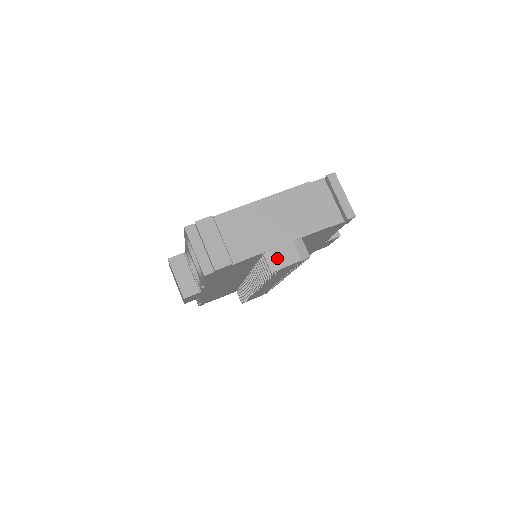
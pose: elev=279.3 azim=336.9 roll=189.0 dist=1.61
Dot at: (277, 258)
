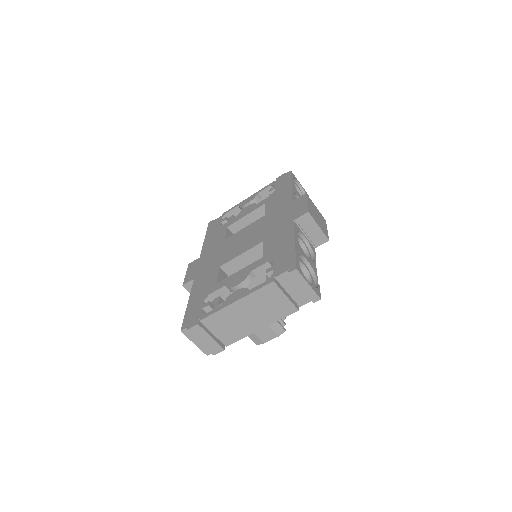
Dot at: (258, 338)
